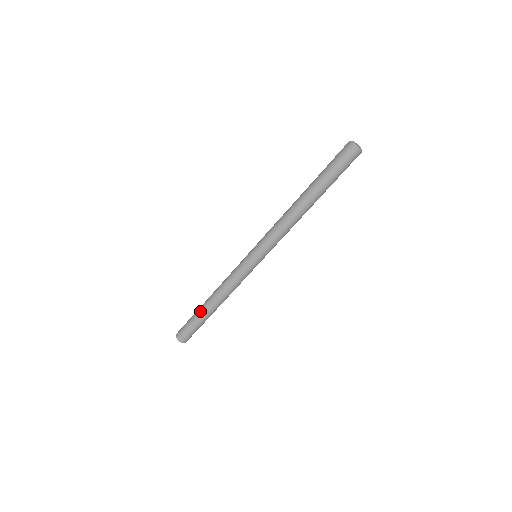
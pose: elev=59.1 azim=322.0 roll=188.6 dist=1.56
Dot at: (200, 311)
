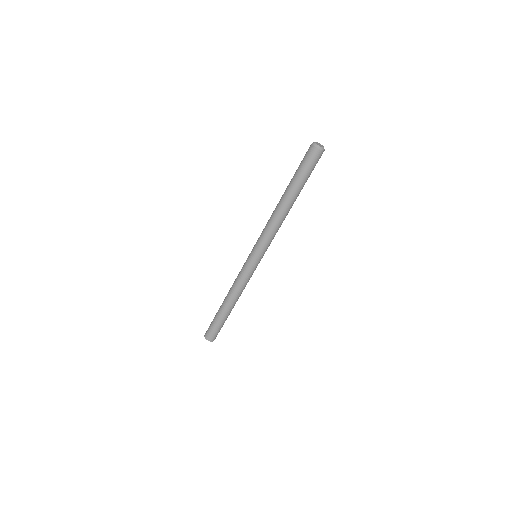
Dot at: (219, 312)
